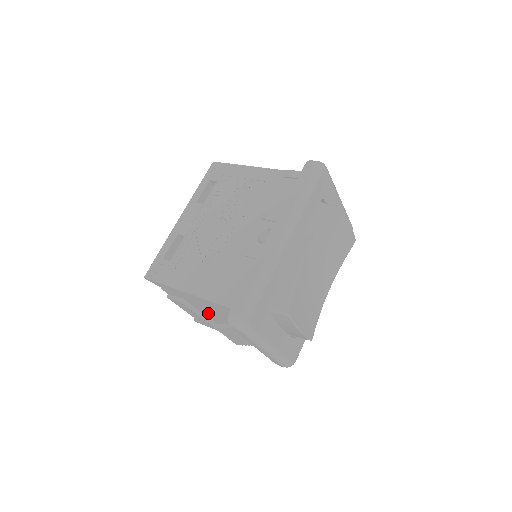
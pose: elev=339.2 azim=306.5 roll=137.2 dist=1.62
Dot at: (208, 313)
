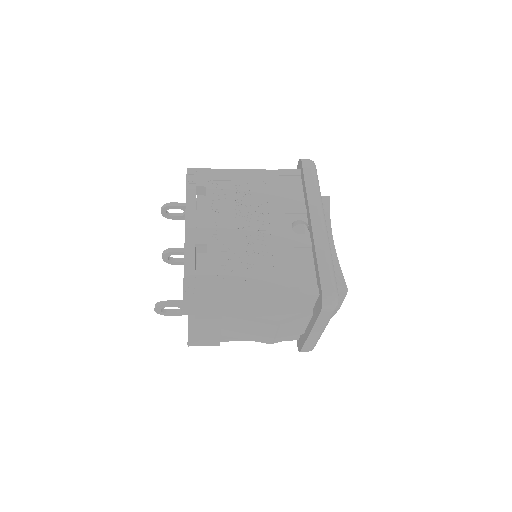
Dot at: occluded
